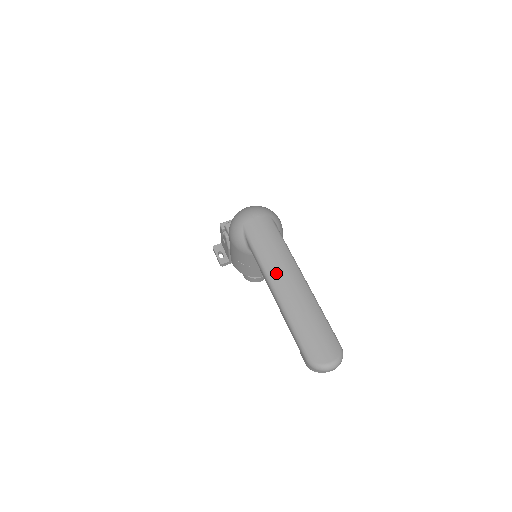
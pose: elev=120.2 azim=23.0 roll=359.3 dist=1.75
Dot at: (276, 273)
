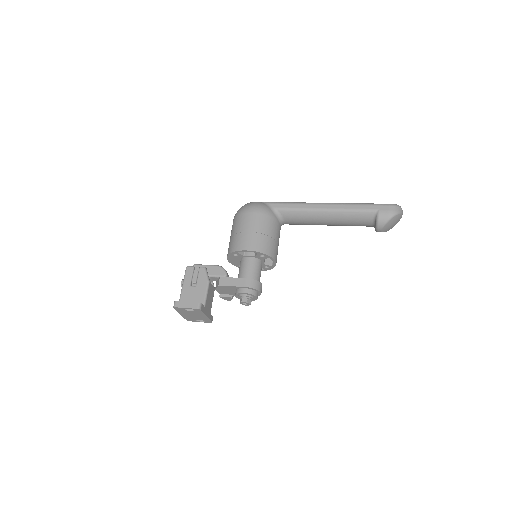
Dot at: occluded
